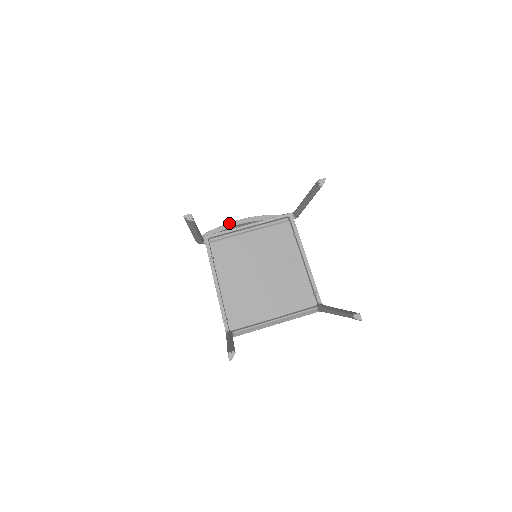
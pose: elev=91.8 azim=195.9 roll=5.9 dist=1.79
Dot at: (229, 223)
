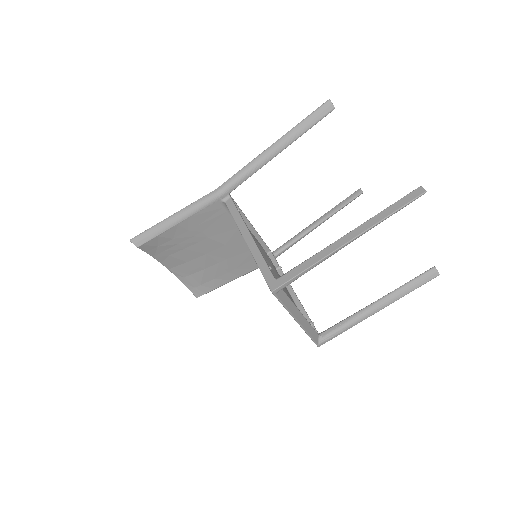
Dot at: occluded
